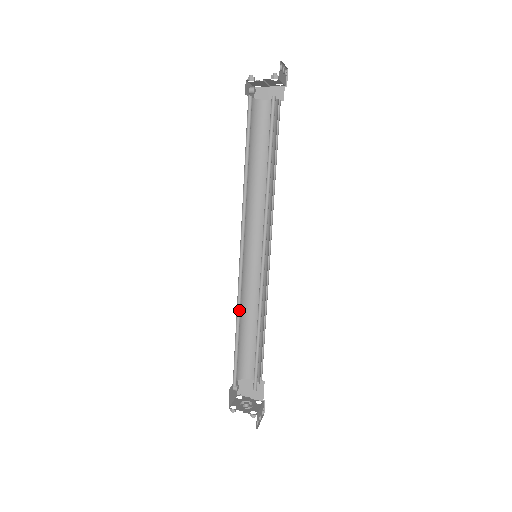
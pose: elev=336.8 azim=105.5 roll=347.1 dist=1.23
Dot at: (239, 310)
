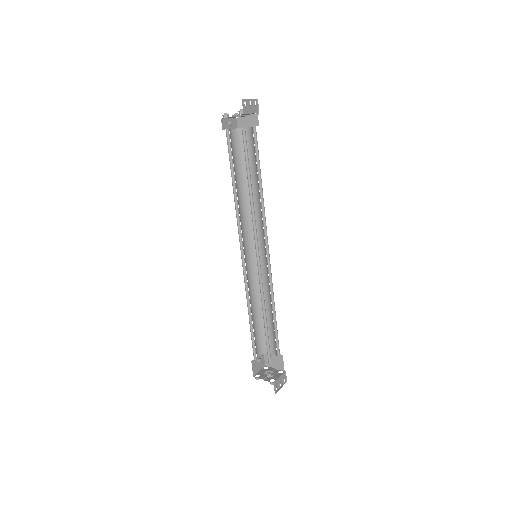
Dot at: (249, 300)
